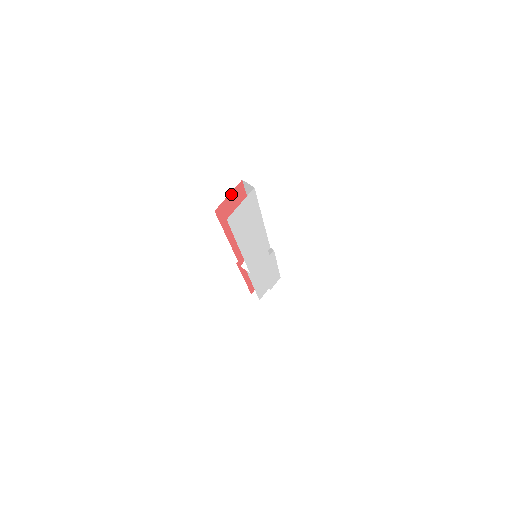
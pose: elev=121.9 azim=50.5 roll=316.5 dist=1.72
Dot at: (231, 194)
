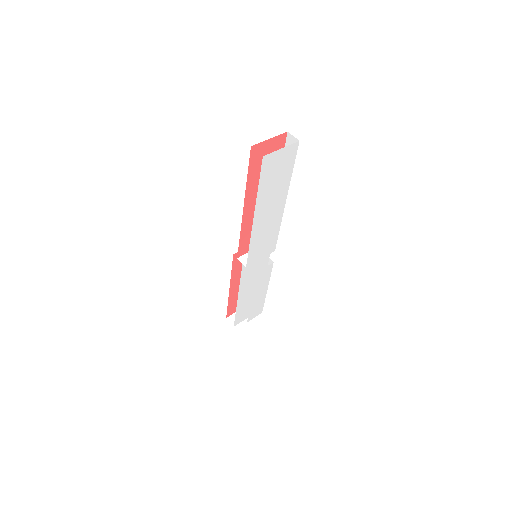
Dot at: (272, 140)
